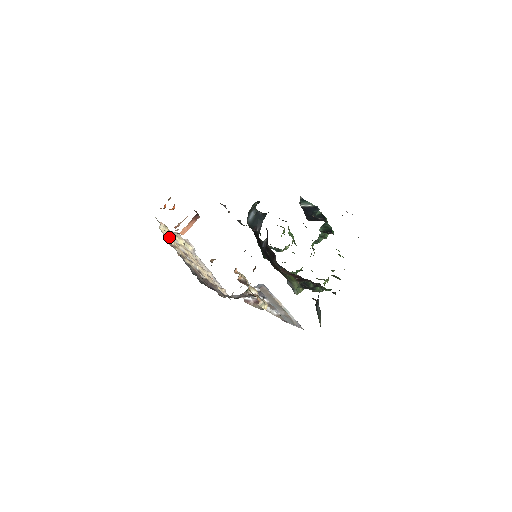
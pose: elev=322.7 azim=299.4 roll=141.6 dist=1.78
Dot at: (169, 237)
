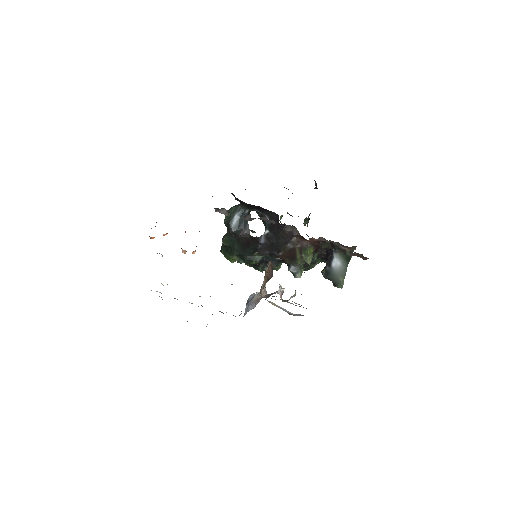
Dot at: occluded
